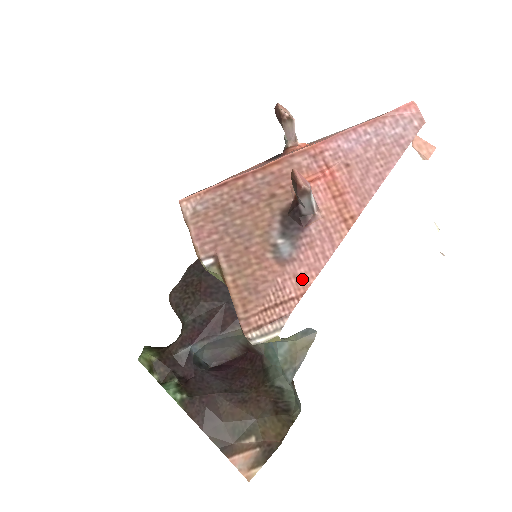
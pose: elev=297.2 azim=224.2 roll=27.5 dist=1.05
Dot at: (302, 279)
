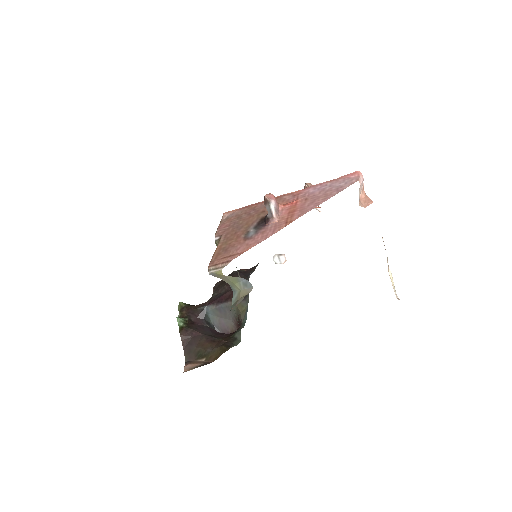
Dot at: (249, 246)
